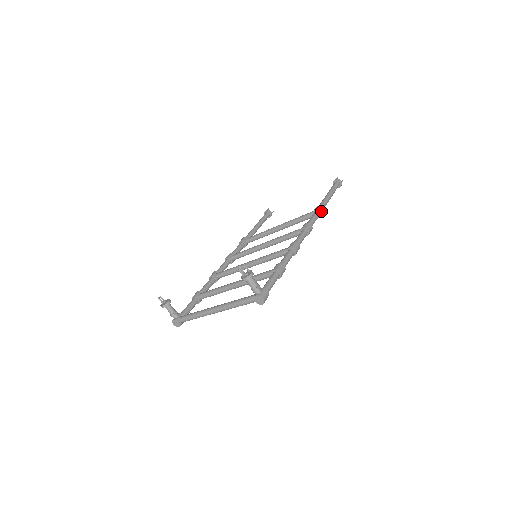
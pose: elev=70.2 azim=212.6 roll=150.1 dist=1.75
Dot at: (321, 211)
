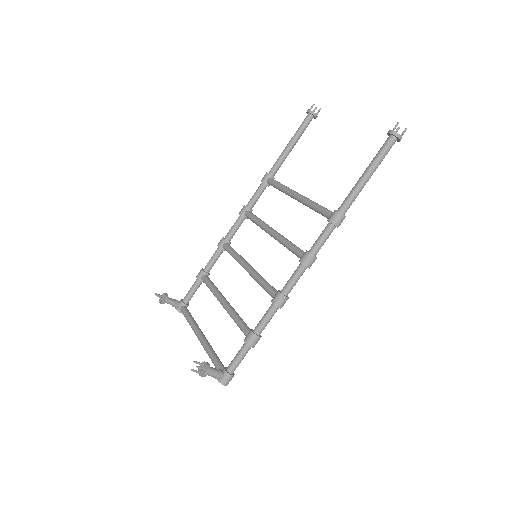
Dot at: (339, 222)
